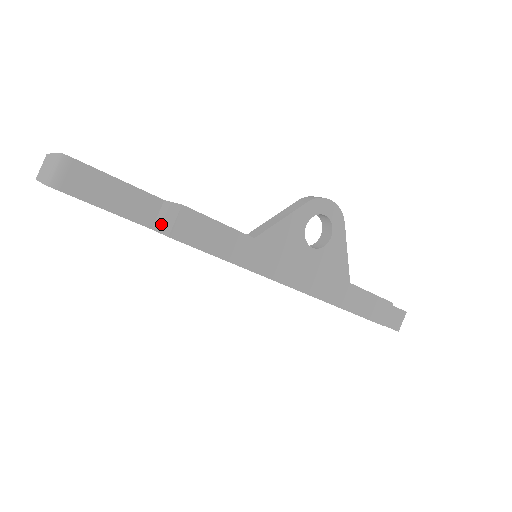
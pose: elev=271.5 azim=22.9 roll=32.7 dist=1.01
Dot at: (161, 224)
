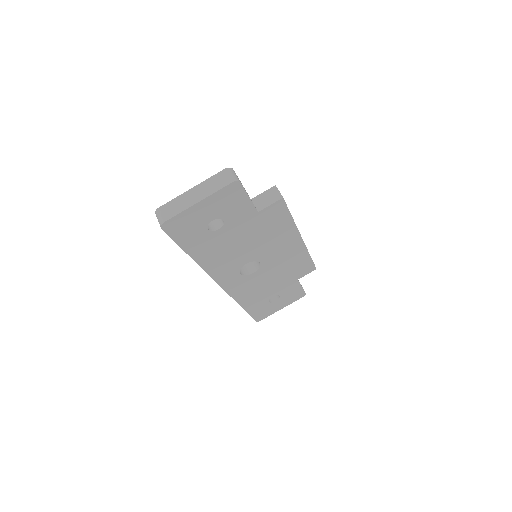
Dot at: (266, 203)
